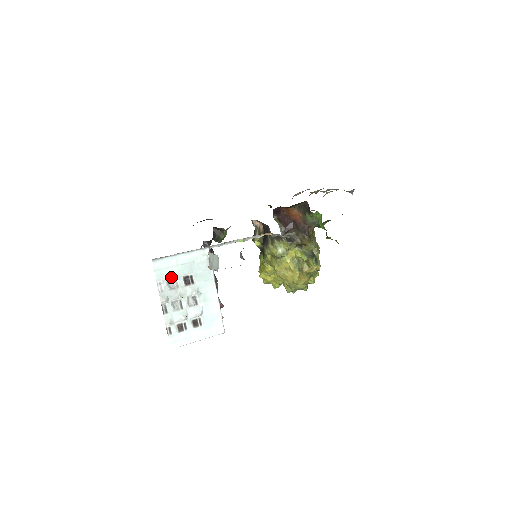
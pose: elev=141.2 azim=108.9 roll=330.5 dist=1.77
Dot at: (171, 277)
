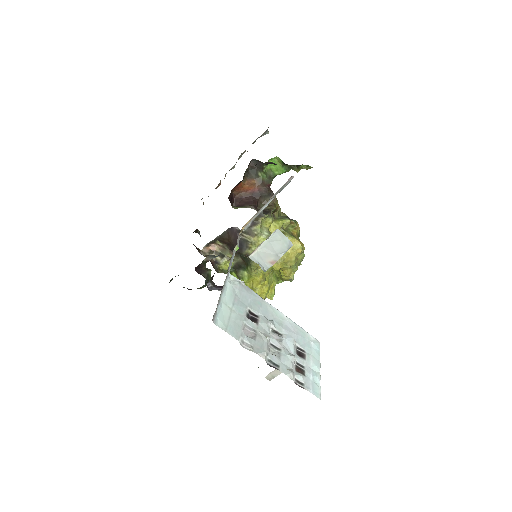
Dot at: (241, 326)
